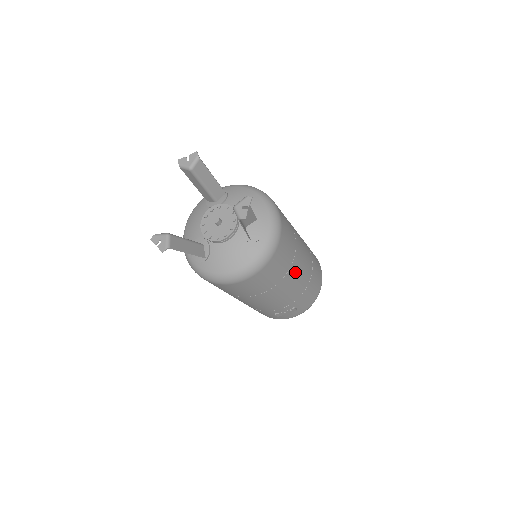
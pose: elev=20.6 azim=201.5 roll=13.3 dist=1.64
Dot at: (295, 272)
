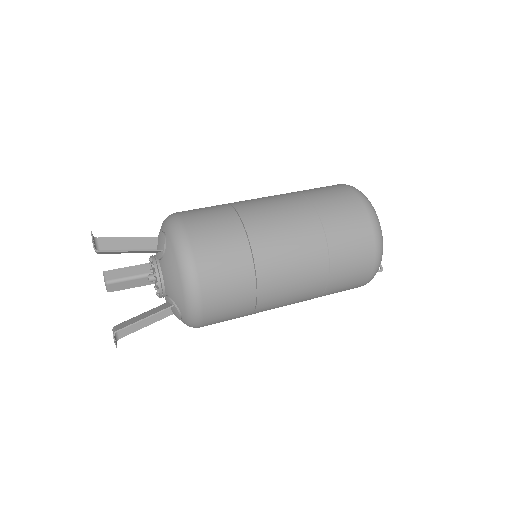
Dot at: (269, 309)
